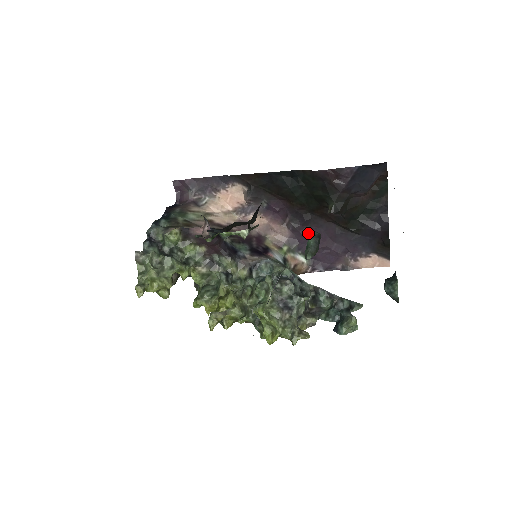
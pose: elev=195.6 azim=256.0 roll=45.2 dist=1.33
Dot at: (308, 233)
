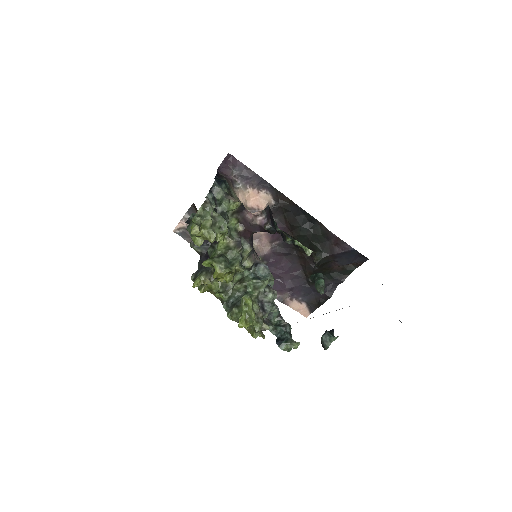
Dot at: (281, 261)
